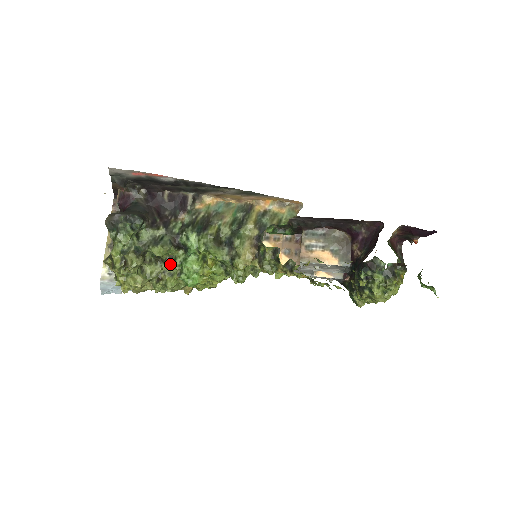
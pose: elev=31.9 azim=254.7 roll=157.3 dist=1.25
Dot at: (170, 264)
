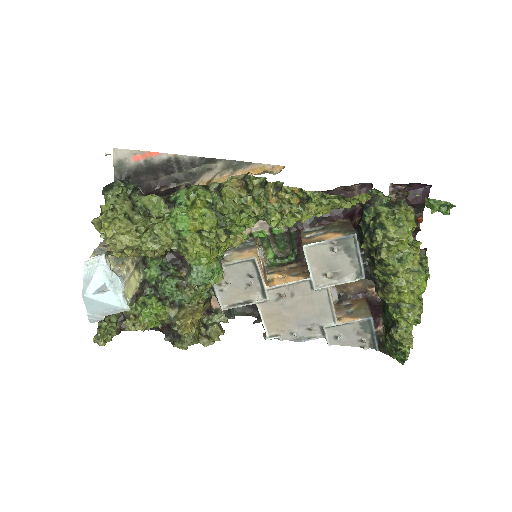
Dot at: (159, 220)
